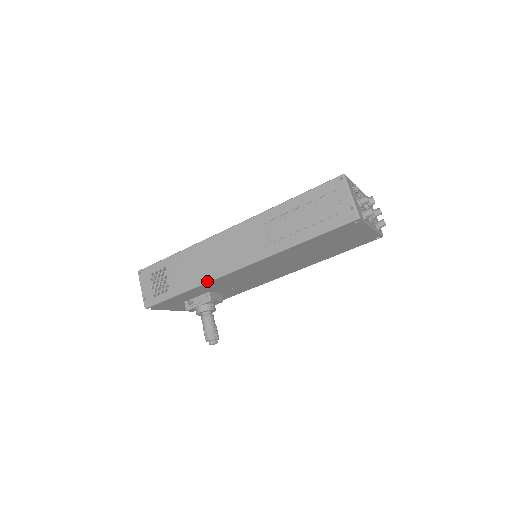
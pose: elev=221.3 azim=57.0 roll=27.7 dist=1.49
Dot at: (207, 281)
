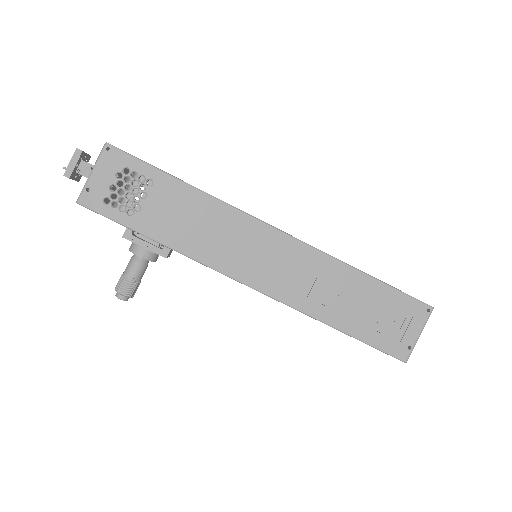
Dot at: (197, 259)
